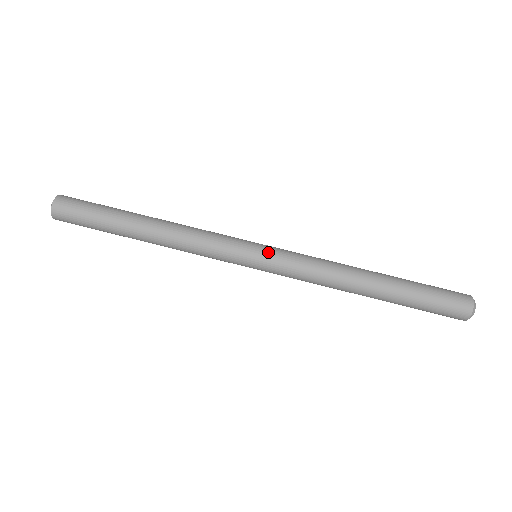
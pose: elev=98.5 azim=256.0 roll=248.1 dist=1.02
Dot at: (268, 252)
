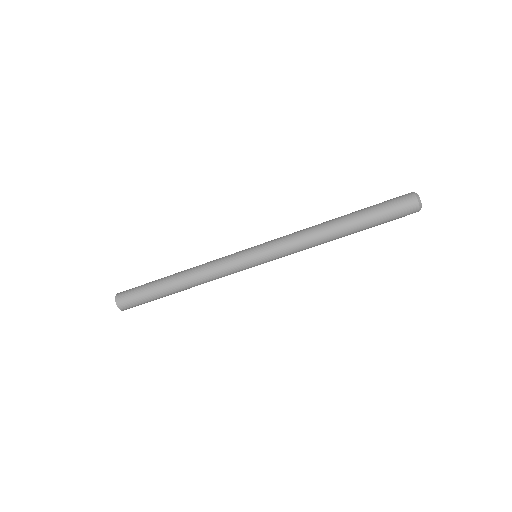
Dot at: (261, 250)
